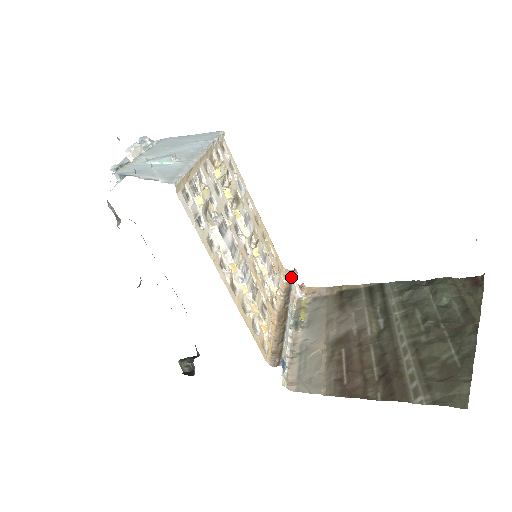
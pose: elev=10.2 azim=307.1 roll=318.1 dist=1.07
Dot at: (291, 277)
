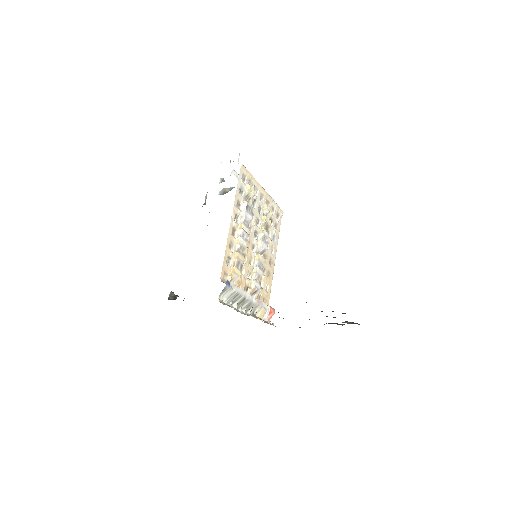
Dot at: occluded
